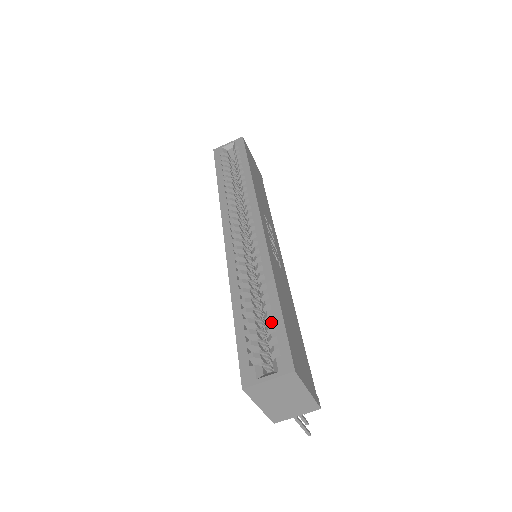
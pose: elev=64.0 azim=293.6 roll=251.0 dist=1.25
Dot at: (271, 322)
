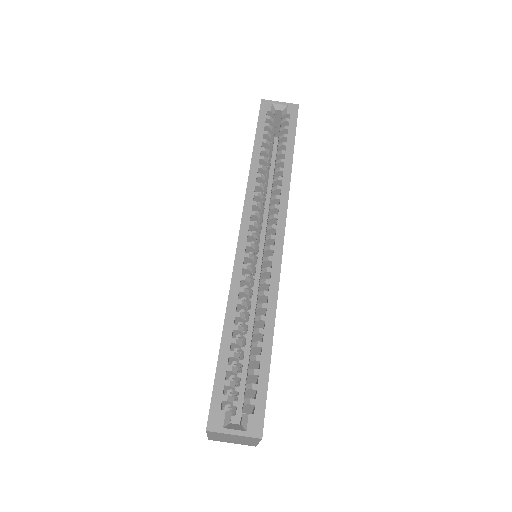
Dot at: (256, 371)
